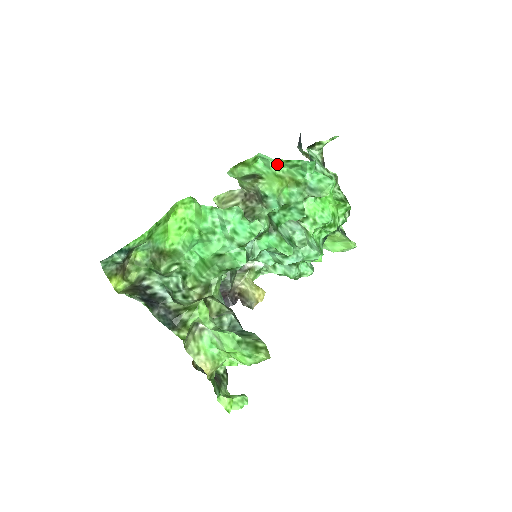
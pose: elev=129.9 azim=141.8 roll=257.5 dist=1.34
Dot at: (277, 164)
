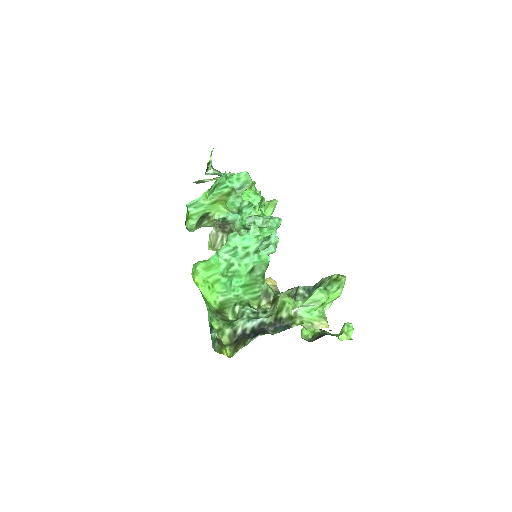
Dot at: (205, 197)
